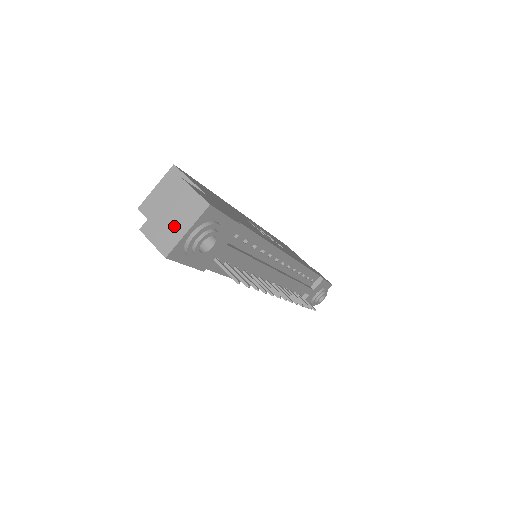
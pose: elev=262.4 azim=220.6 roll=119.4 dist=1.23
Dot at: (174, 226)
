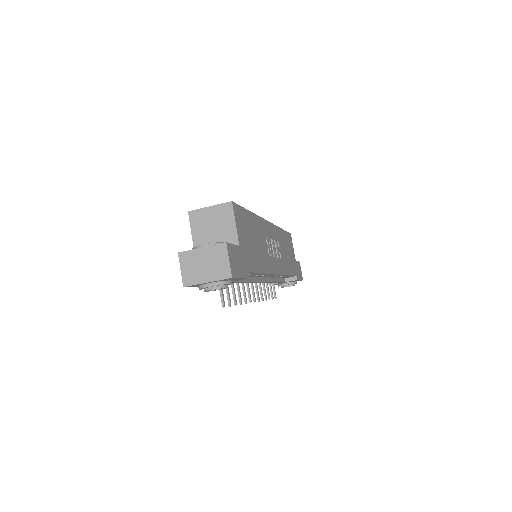
Dot at: (201, 271)
